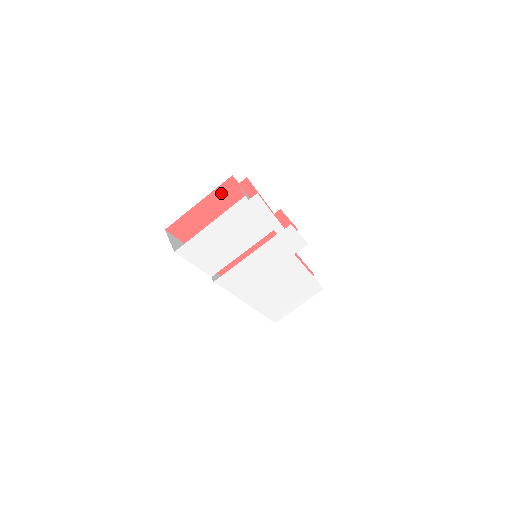
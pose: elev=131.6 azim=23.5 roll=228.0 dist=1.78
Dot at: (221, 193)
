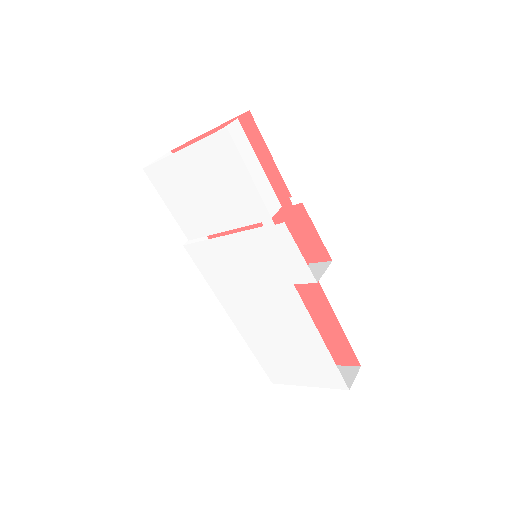
Dot at: occluded
